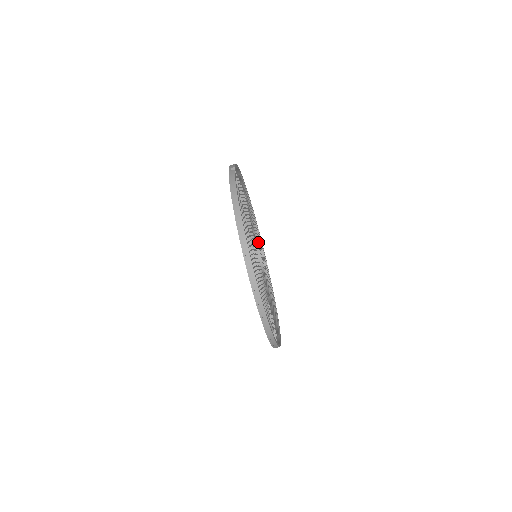
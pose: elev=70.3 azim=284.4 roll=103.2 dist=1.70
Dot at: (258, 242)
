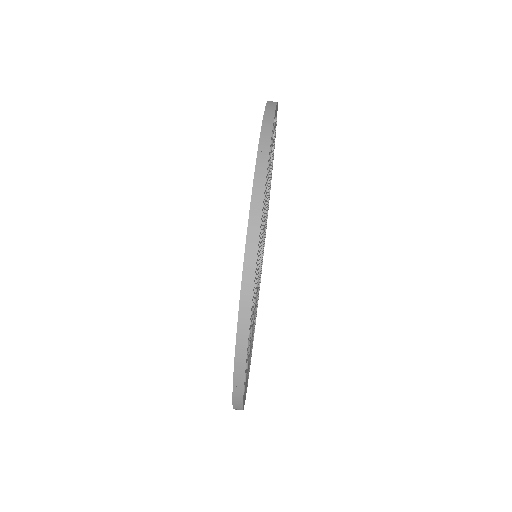
Dot at: occluded
